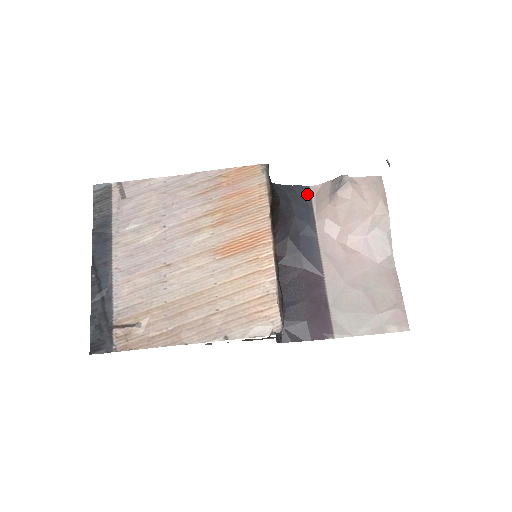
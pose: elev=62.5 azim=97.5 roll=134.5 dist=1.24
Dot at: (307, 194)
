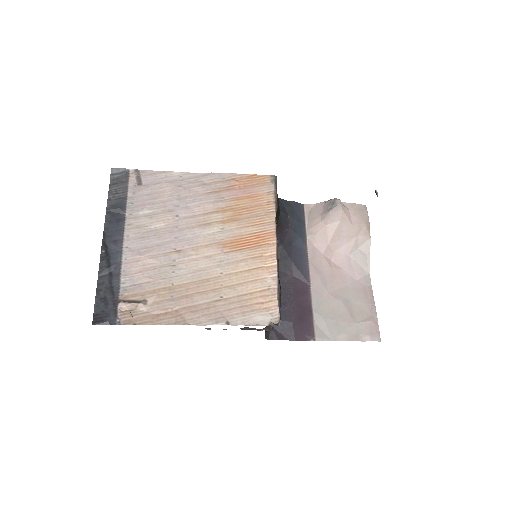
Dot at: (301, 211)
